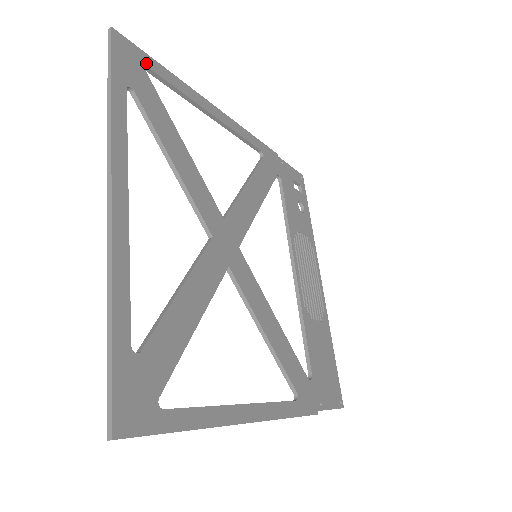
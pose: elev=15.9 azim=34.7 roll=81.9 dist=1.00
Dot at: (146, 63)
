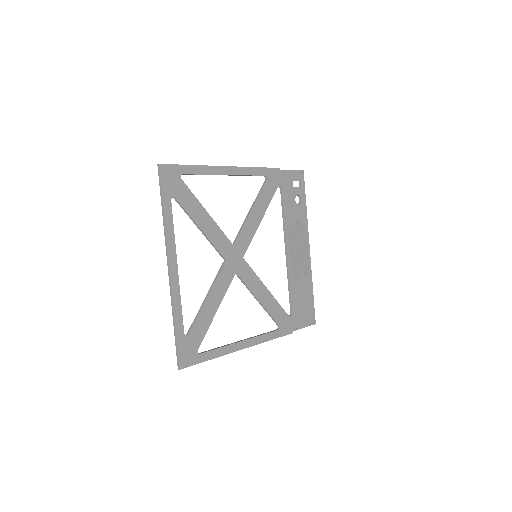
Dot at: (181, 172)
